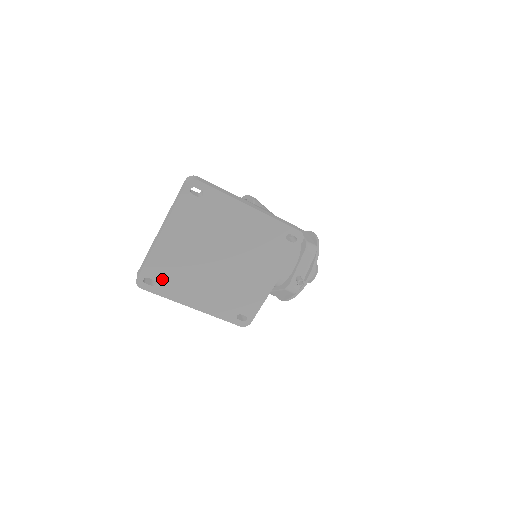
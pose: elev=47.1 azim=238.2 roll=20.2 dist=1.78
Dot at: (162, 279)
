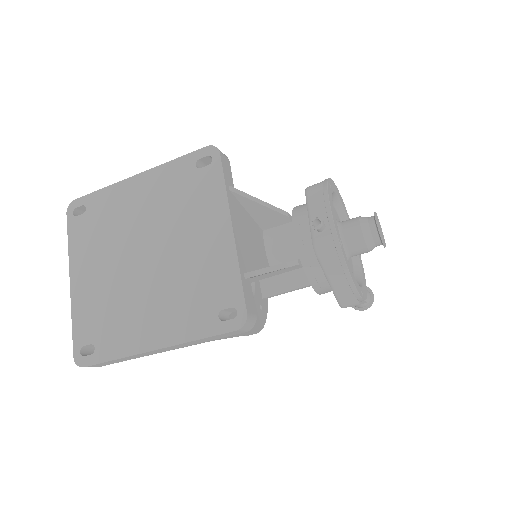
Dot at: (98, 336)
